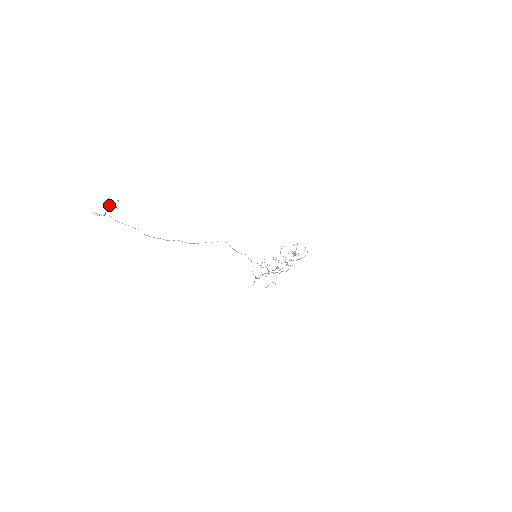
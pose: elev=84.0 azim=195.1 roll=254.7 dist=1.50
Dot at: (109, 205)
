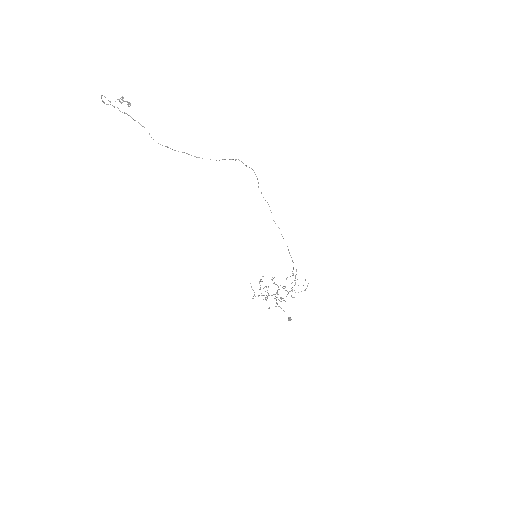
Dot at: (122, 100)
